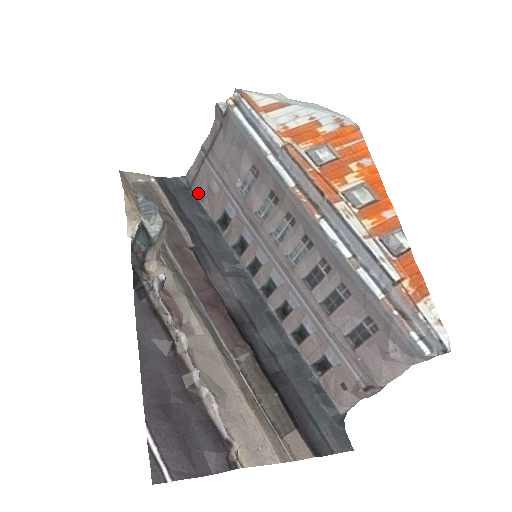
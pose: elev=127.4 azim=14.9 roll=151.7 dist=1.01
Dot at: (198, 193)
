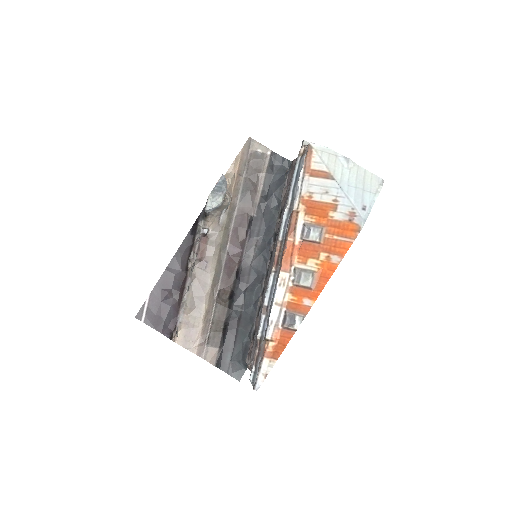
Dot at: (287, 181)
